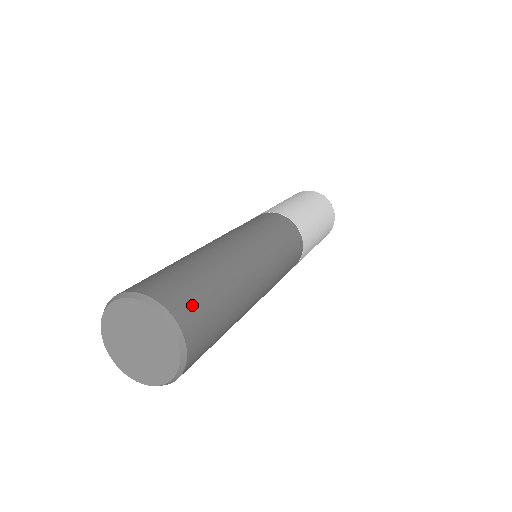
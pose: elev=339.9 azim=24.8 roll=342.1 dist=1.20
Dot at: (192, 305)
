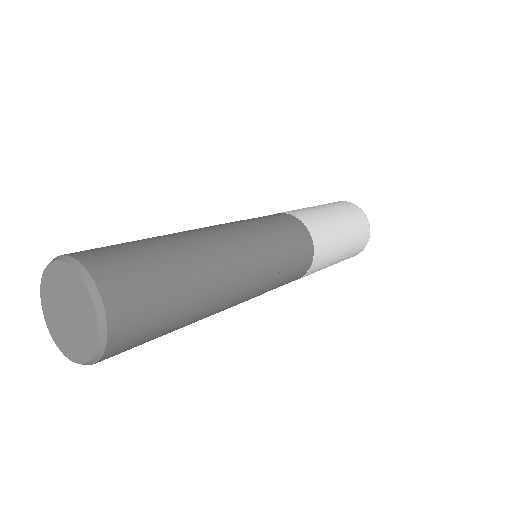
Dot at: (137, 311)
